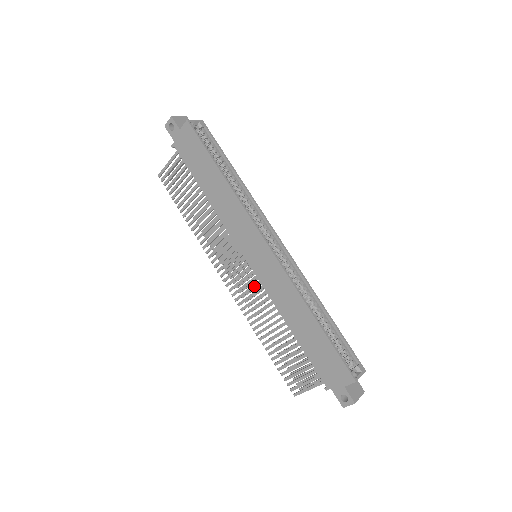
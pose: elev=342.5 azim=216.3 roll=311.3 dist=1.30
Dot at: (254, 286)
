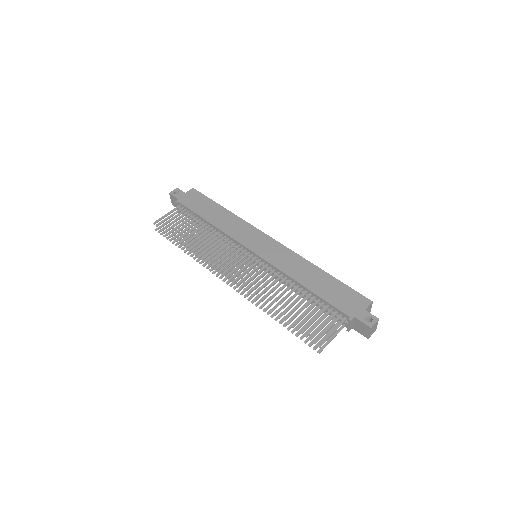
Dot at: (260, 270)
